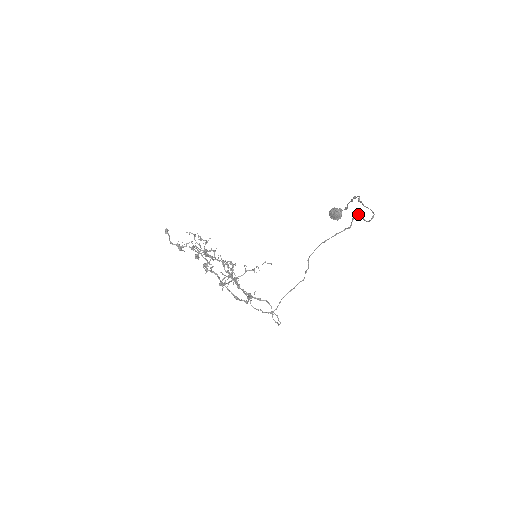
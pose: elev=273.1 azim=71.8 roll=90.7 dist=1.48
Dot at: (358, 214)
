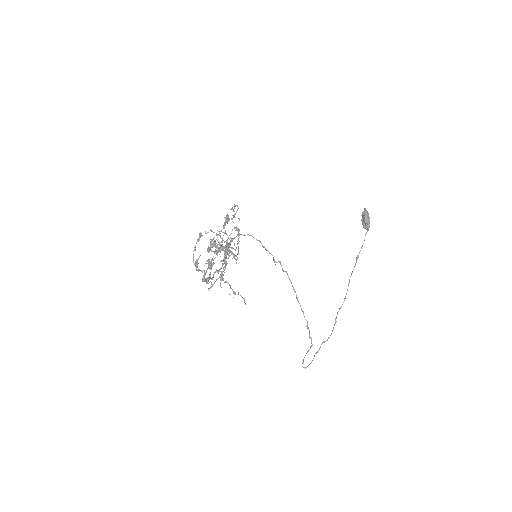
Dot at: (312, 345)
